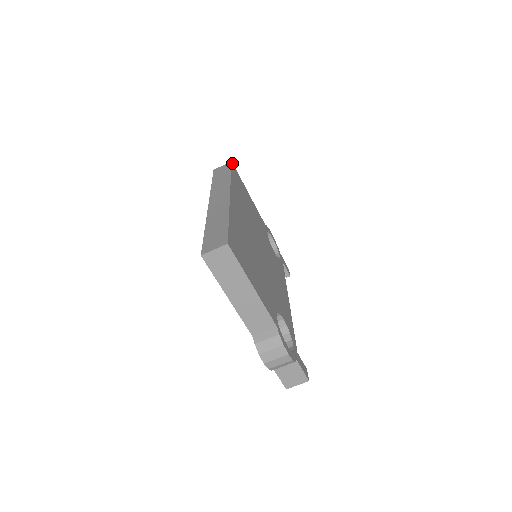
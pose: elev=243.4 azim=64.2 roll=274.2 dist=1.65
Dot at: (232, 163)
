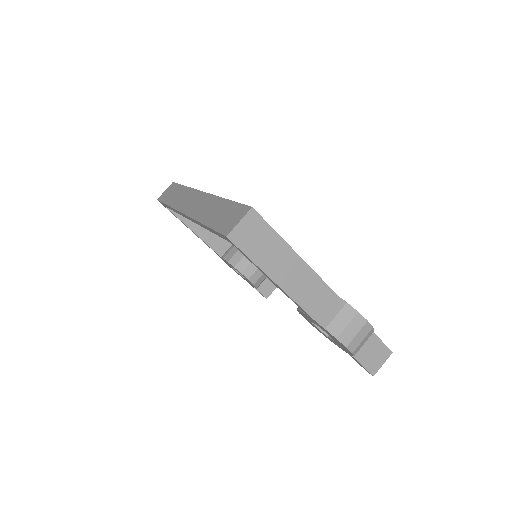
Dot at: occluded
